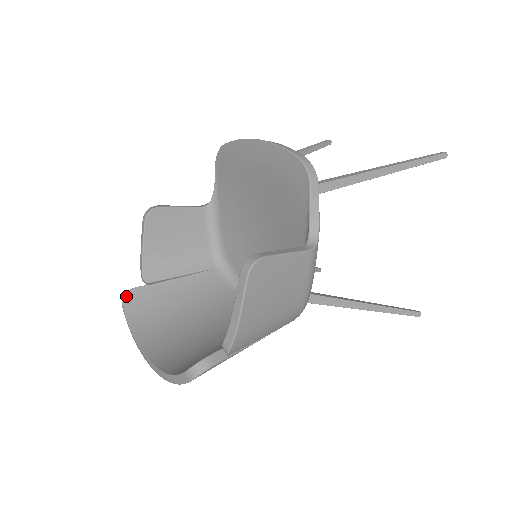
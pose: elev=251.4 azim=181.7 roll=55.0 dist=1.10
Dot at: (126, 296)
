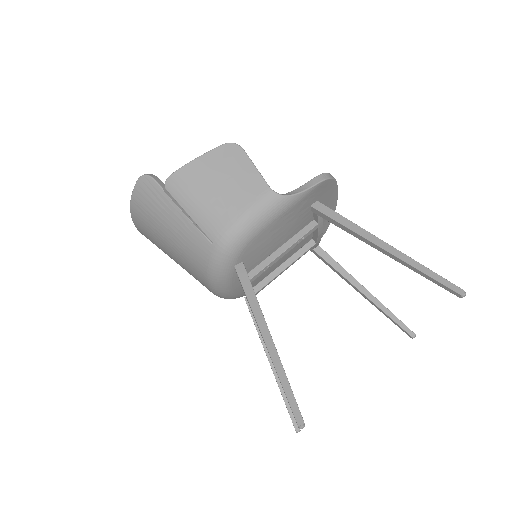
Dot at: occluded
